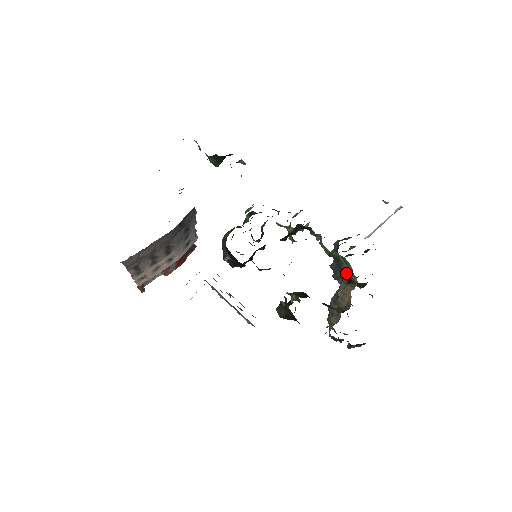
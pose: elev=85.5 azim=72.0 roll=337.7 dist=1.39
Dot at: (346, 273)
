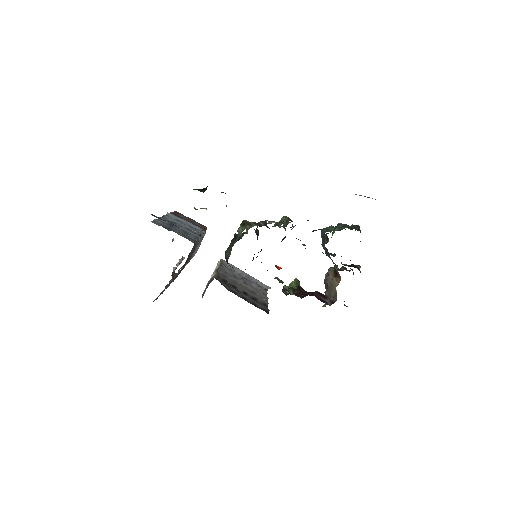
Dot at: occluded
